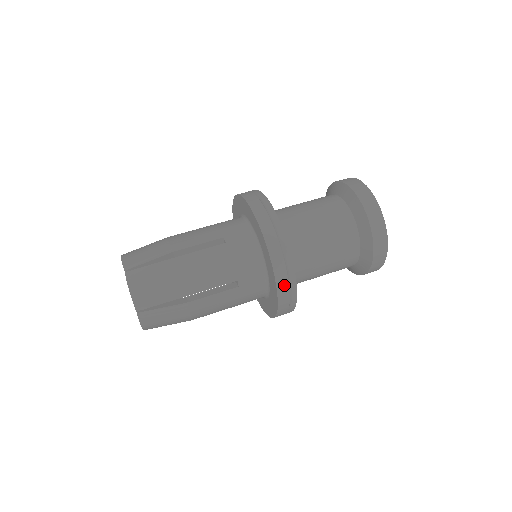
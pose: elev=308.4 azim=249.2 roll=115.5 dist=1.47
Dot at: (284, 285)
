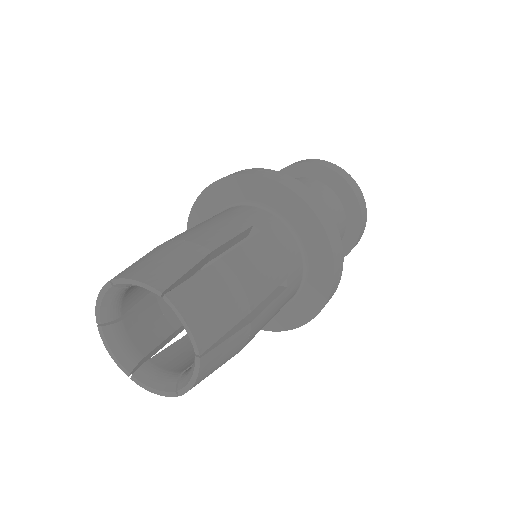
Dot at: (298, 189)
